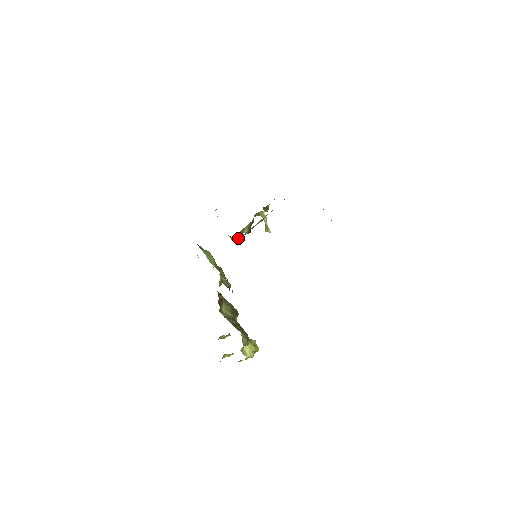
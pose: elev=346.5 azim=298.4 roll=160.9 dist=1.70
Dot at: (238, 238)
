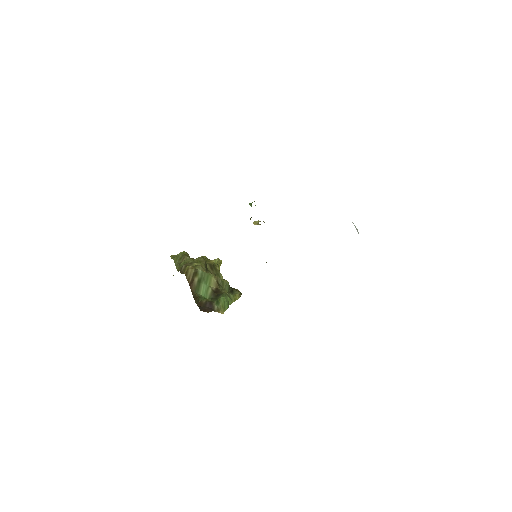
Dot at: occluded
